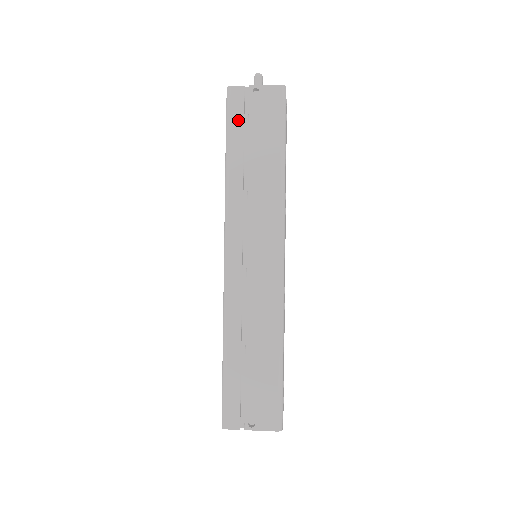
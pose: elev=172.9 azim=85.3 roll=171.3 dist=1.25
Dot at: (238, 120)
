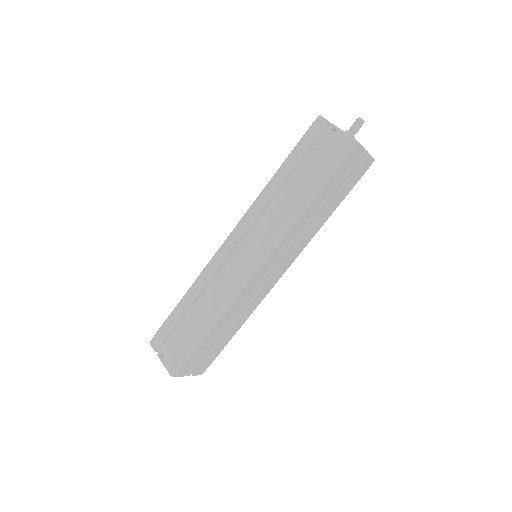
Dot at: (305, 146)
